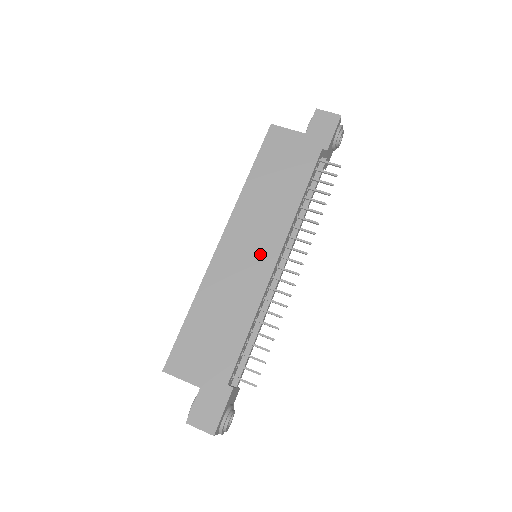
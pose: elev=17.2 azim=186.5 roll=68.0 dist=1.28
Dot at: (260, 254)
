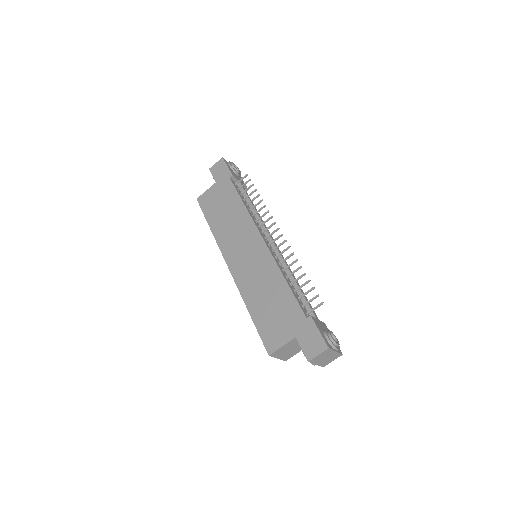
Dot at: (253, 248)
